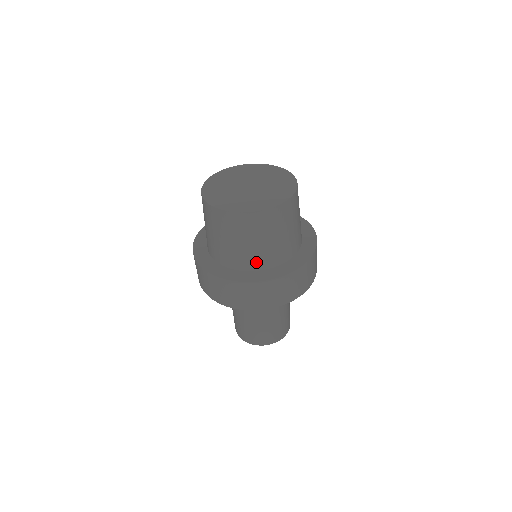
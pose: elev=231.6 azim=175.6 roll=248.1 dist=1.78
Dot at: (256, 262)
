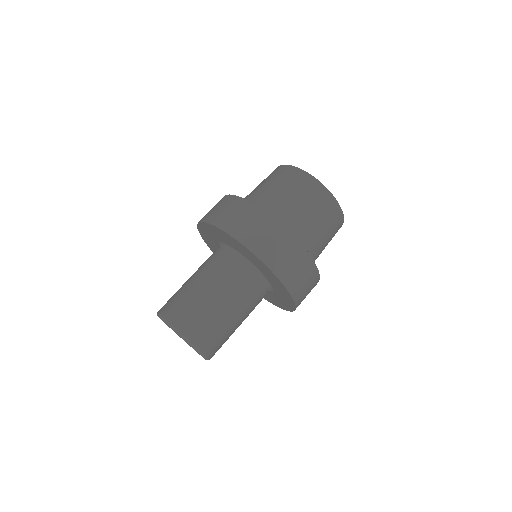
Dot at: (286, 222)
